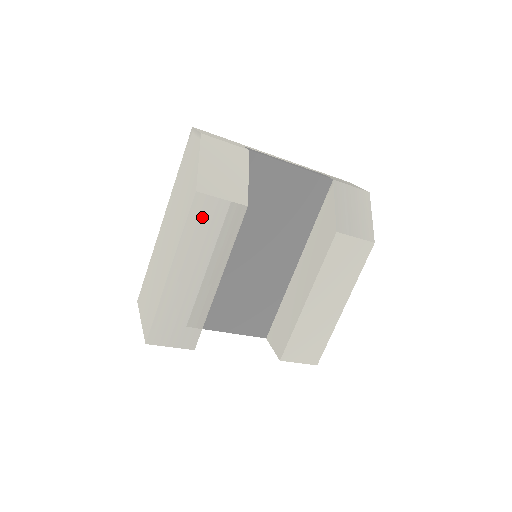
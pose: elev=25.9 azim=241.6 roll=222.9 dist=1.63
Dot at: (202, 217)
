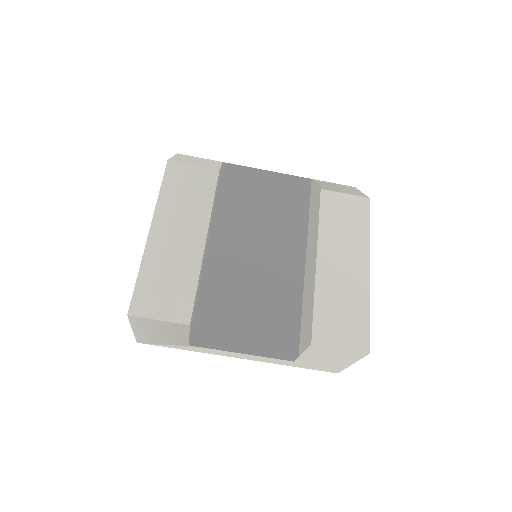
Dot at: (176, 180)
